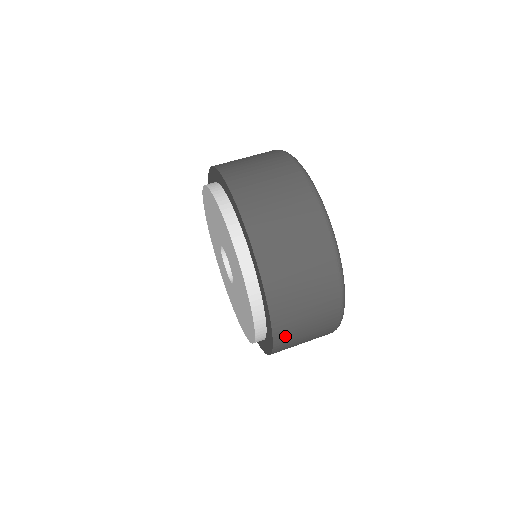
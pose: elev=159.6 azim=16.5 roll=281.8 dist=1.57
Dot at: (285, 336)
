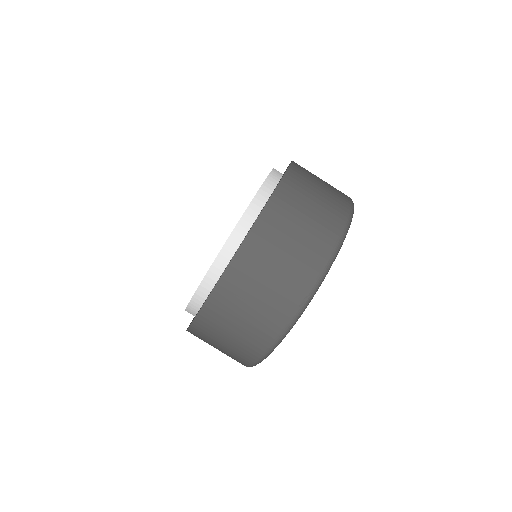
Dot at: occluded
